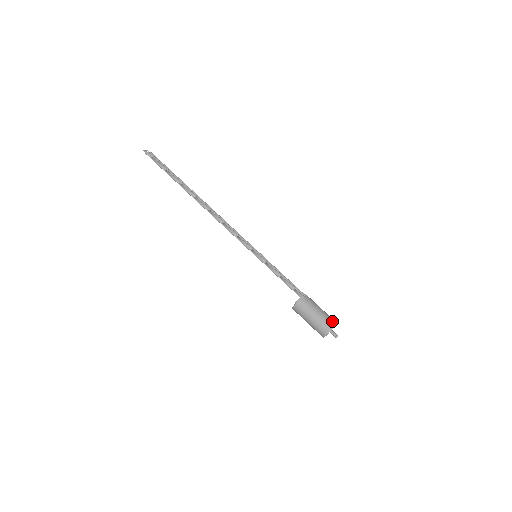
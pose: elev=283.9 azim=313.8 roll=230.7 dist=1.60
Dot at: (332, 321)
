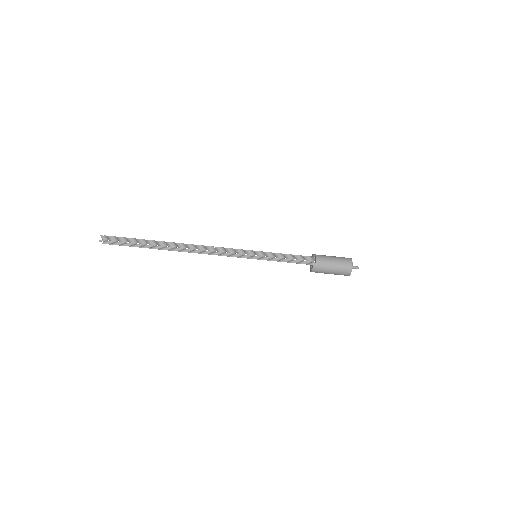
Dot at: (348, 265)
